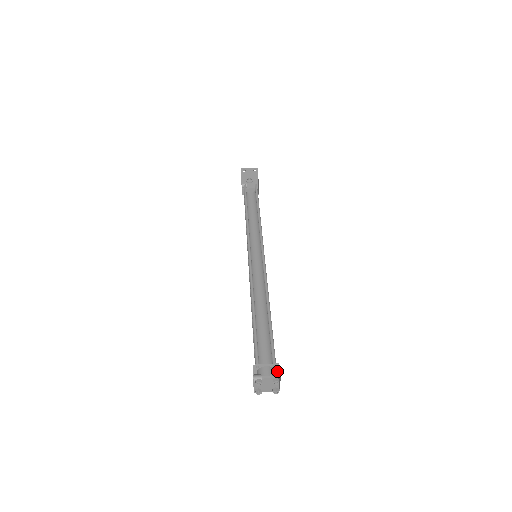
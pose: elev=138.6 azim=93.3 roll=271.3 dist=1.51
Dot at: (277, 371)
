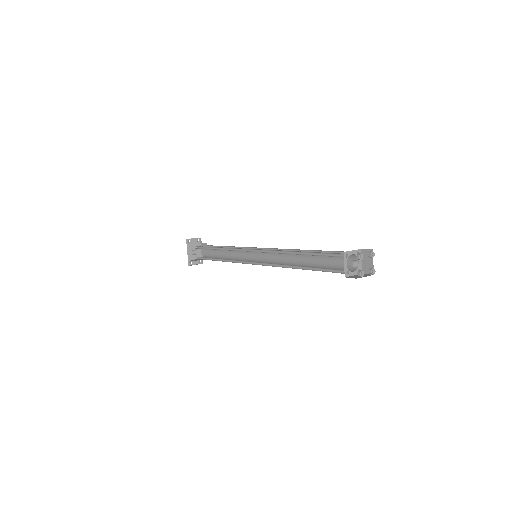
Dot at: (360, 263)
